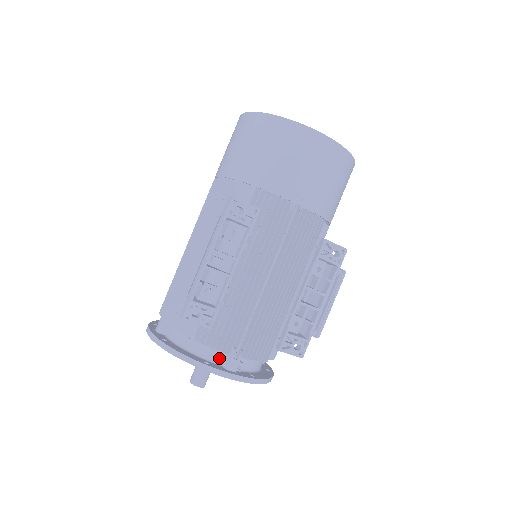
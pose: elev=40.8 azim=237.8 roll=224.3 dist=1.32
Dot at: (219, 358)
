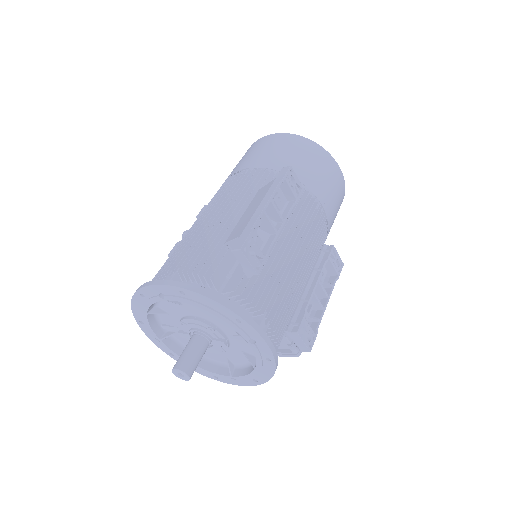
Dot at: occluded
